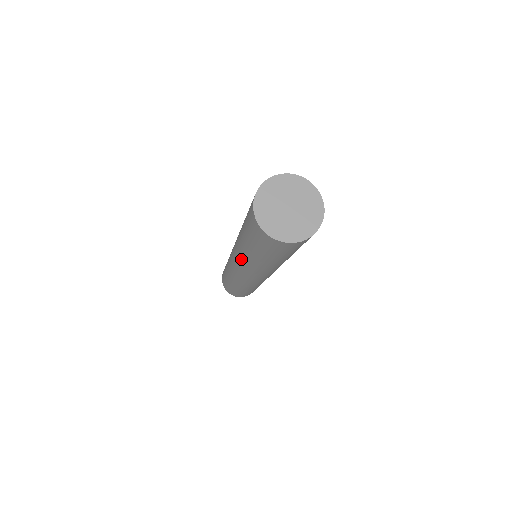
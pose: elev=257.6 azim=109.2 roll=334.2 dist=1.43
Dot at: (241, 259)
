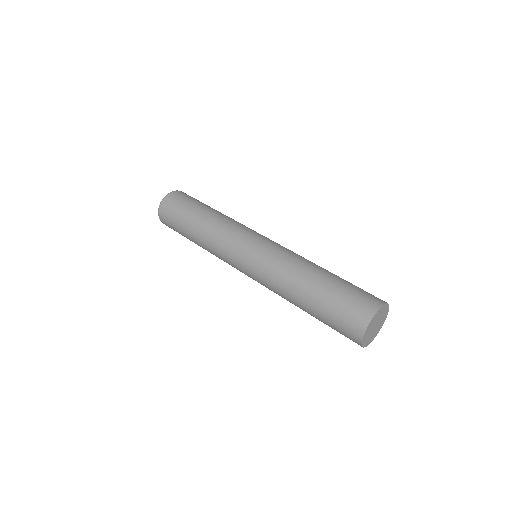
Dot at: (275, 282)
